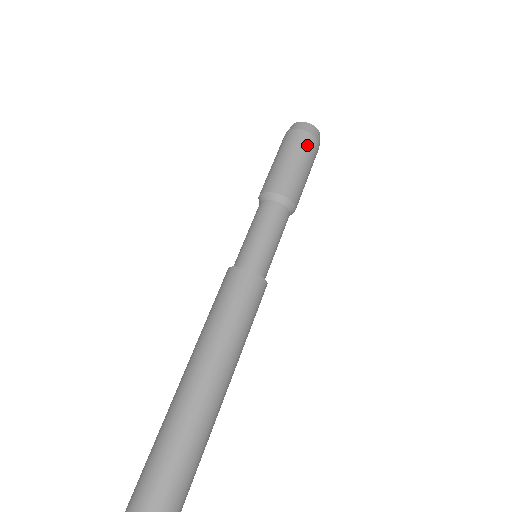
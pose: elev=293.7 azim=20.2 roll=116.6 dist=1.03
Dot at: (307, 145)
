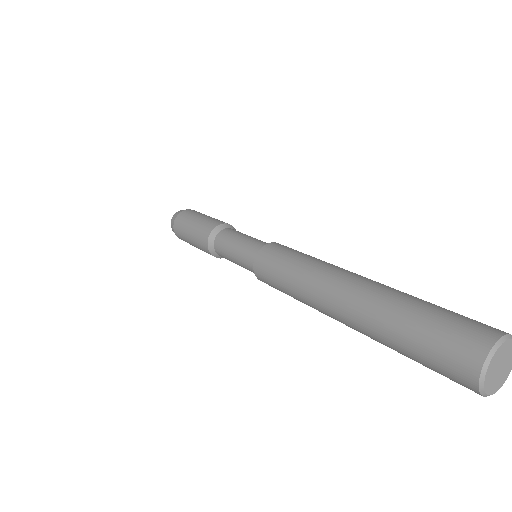
Dot at: (194, 212)
